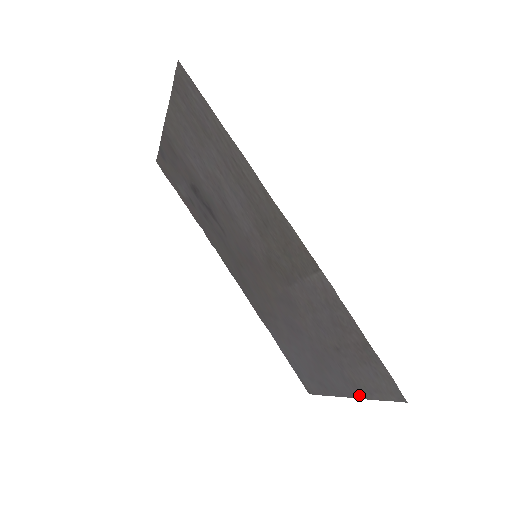
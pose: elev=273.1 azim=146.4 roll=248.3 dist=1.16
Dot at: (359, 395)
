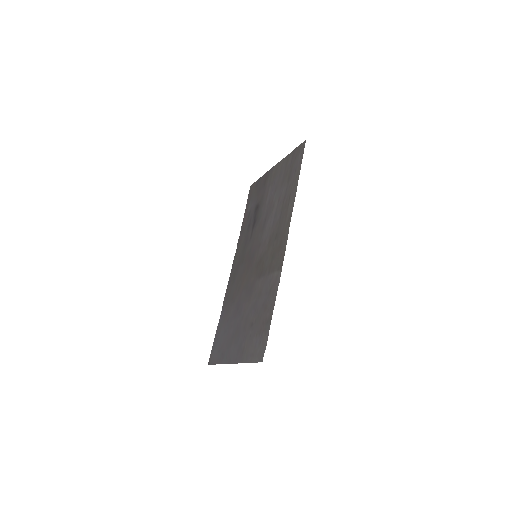
Dot at: (239, 360)
